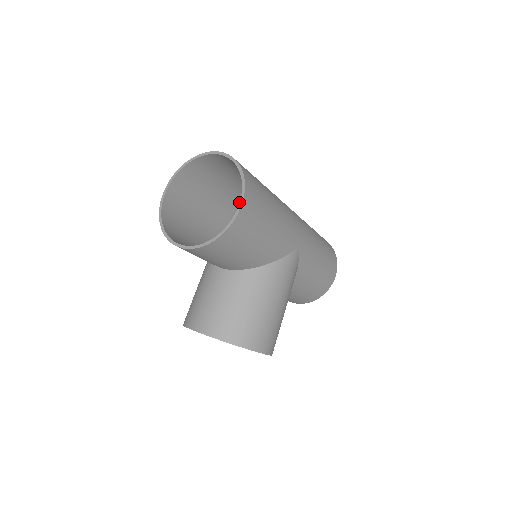
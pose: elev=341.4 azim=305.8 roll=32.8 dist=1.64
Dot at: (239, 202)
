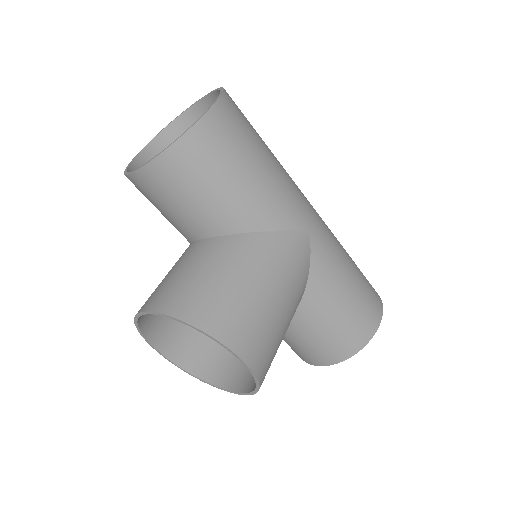
Dot at: occluded
